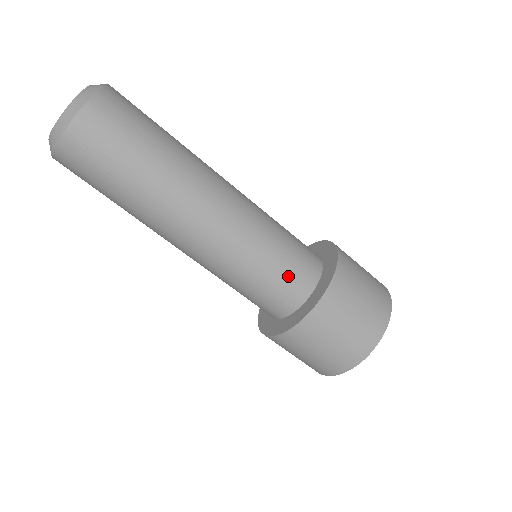
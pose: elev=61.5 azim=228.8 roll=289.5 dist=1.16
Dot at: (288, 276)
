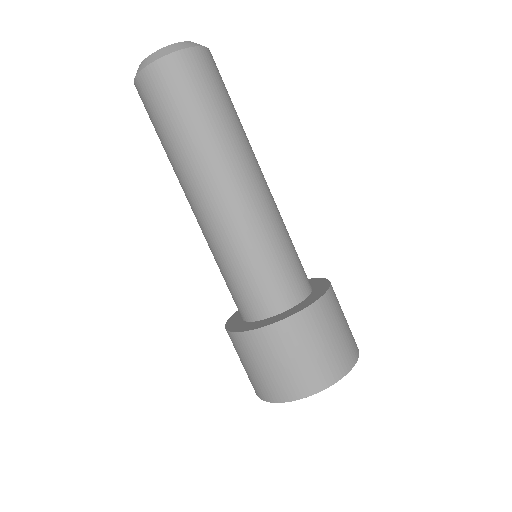
Dot at: (267, 285)
